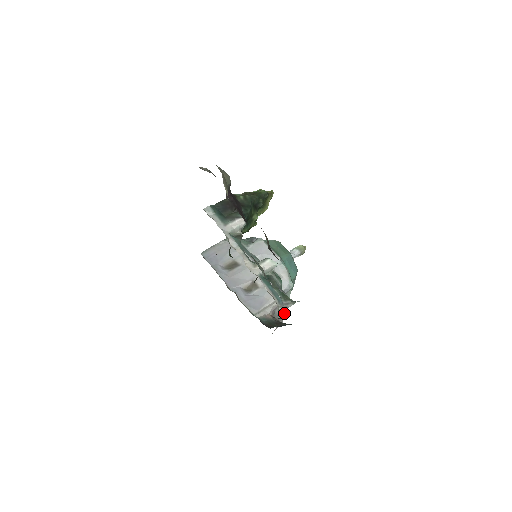
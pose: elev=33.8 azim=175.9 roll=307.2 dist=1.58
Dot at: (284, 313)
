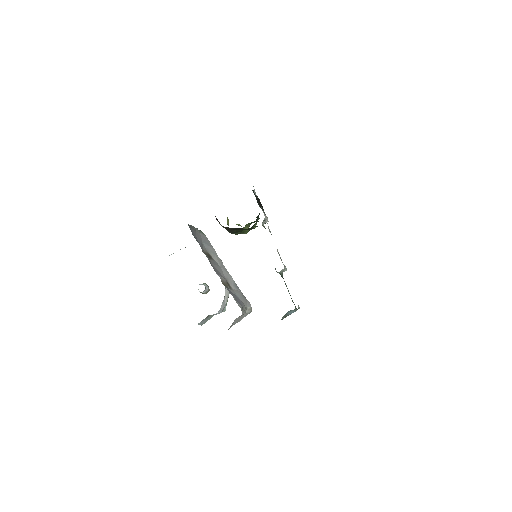
Dot at: occluded
